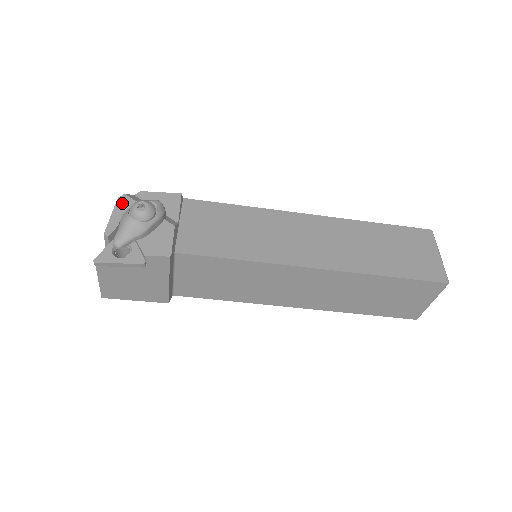
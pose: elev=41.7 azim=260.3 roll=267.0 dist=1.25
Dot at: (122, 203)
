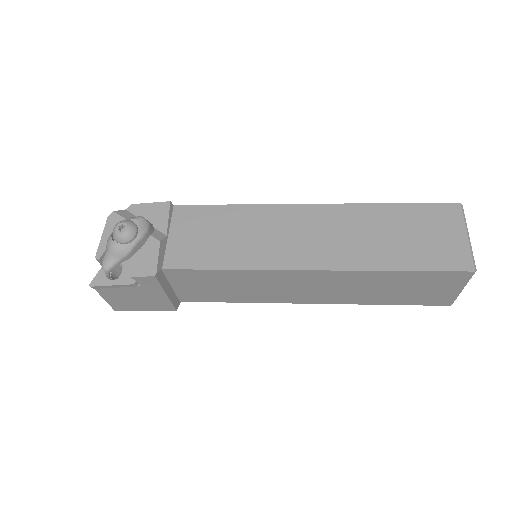
Dot at: (111, 222)
